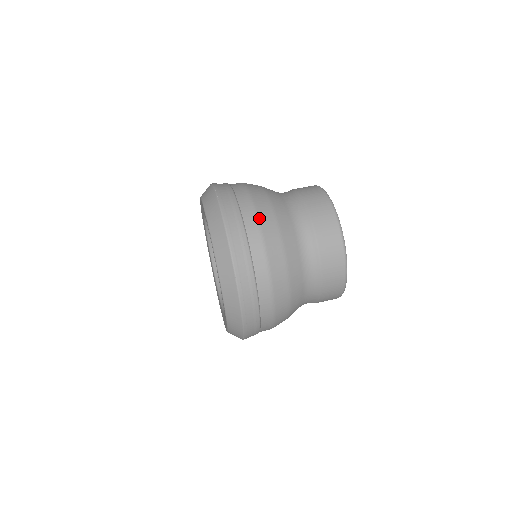
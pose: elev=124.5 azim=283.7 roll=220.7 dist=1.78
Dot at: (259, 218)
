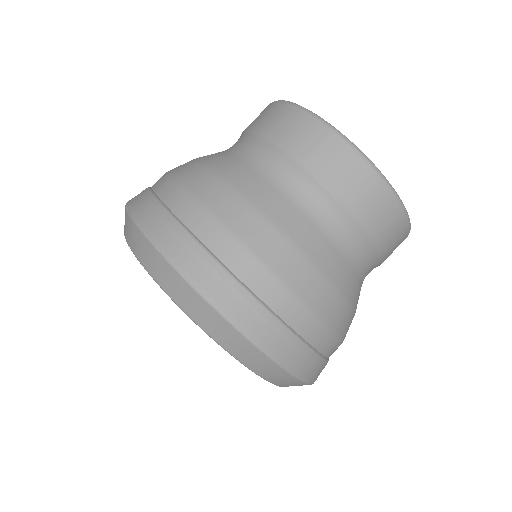
Dot at: (271, 268)
